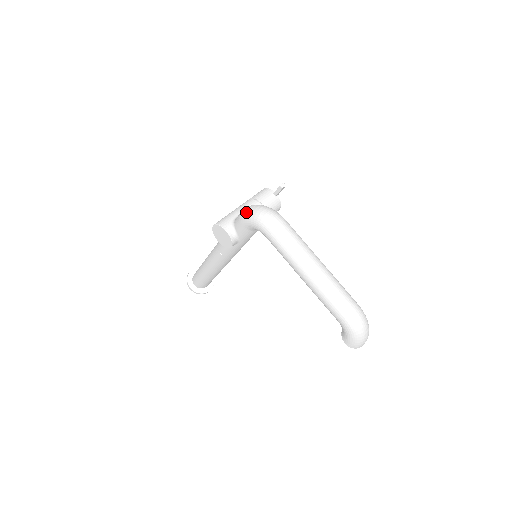
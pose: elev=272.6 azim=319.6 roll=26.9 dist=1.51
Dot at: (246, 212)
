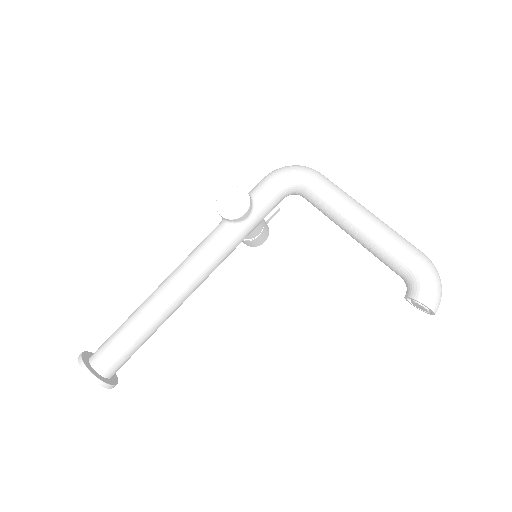
Dot at: (277, 169)
